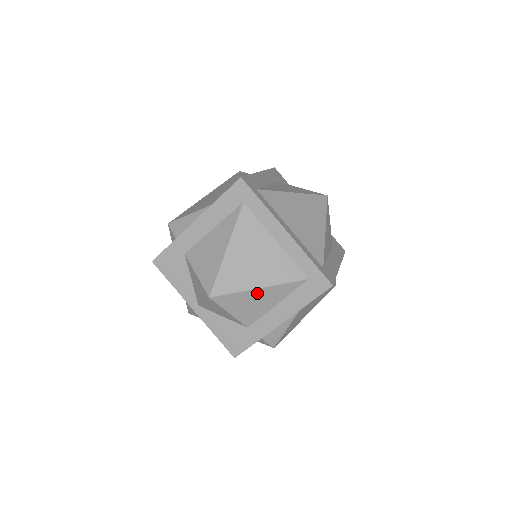
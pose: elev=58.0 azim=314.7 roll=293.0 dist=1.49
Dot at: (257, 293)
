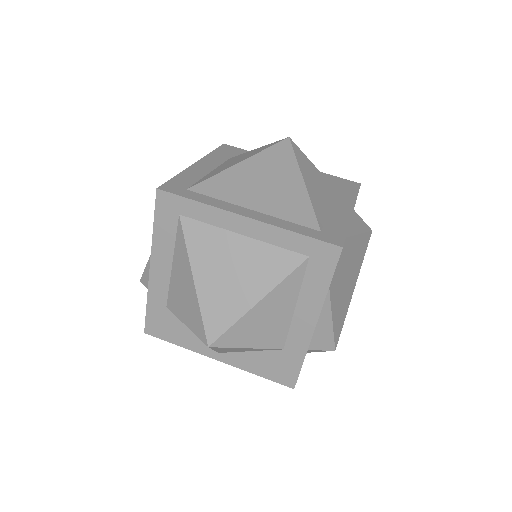
Dot at: (260, 309)
